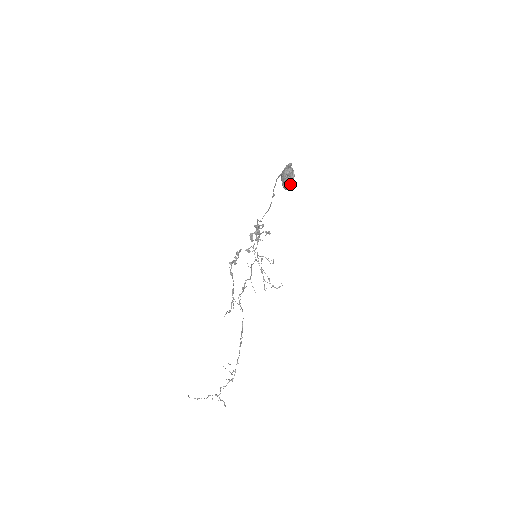
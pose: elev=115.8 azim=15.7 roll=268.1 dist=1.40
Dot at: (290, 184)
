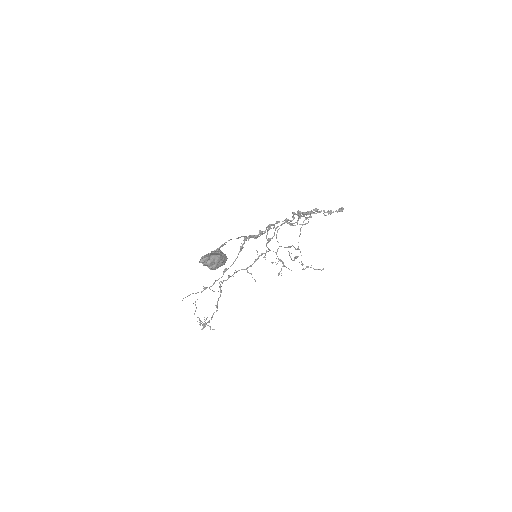
Dot at: (213, 269)
